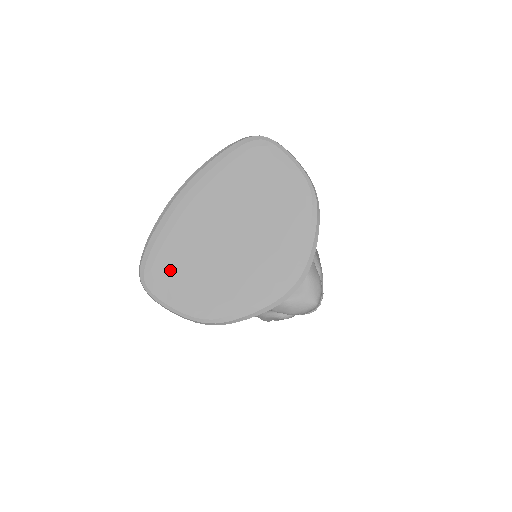
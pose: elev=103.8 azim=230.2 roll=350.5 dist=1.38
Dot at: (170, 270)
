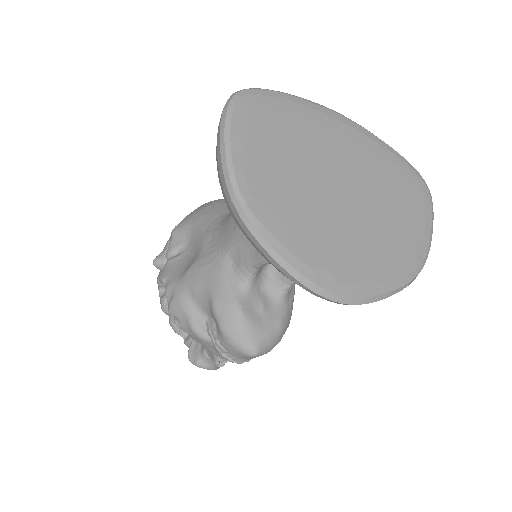
Dot at: (270, 127)
